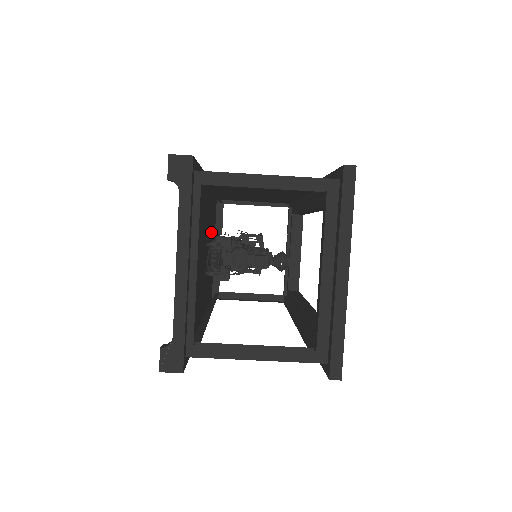
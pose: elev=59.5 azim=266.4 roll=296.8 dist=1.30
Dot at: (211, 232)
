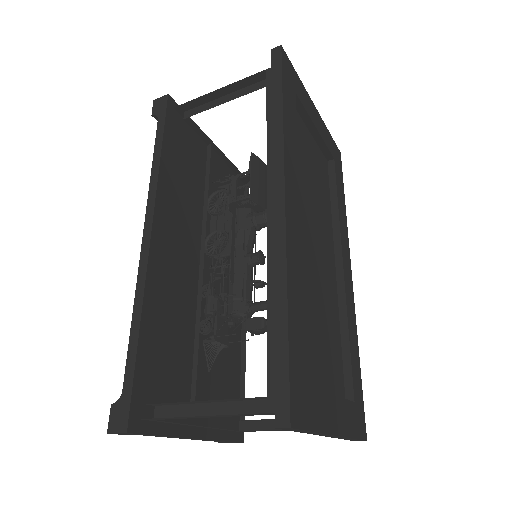
Dot at: (197, 193)
